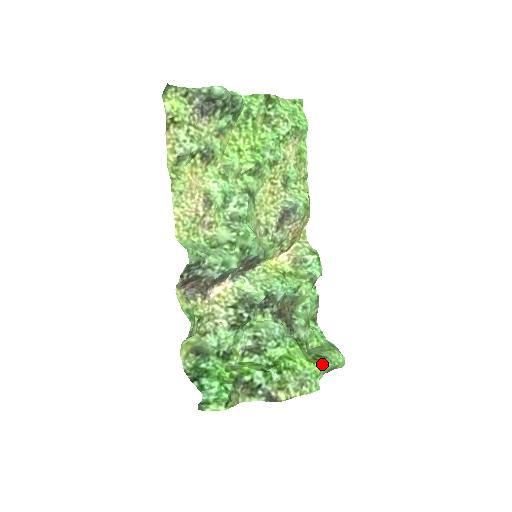
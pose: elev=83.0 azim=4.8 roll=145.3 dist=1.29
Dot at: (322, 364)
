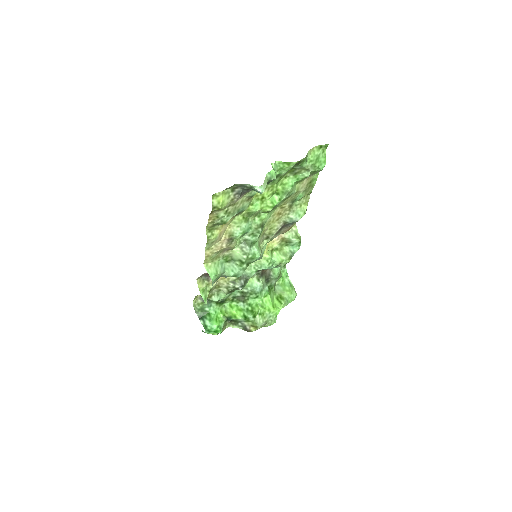
Dot at: (281, 307)
